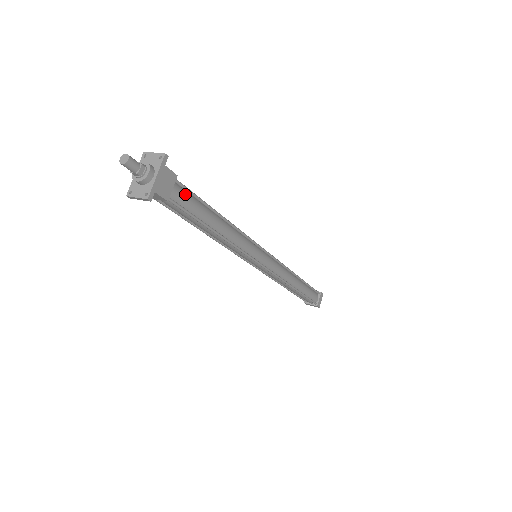
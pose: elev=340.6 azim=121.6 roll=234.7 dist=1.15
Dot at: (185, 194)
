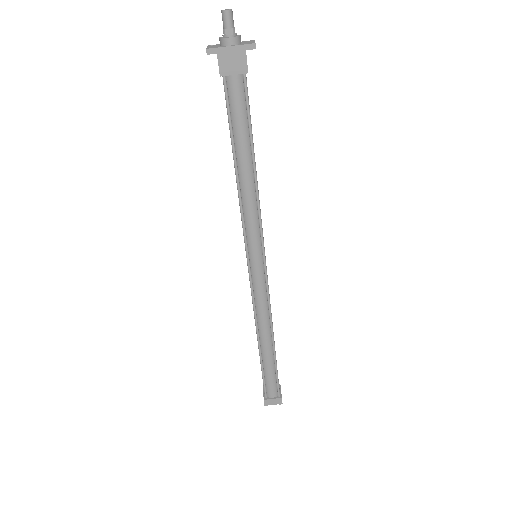
Dot at: (242, 98)
